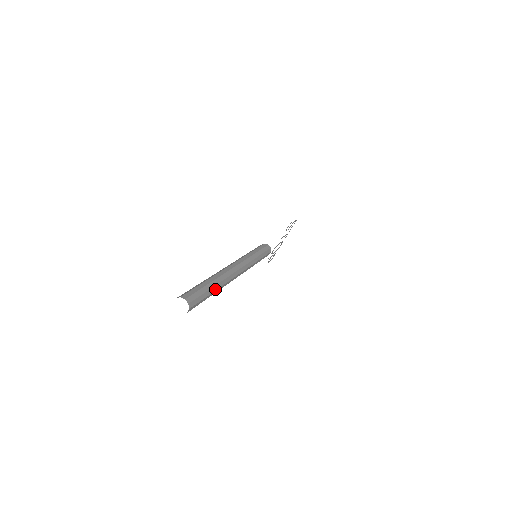
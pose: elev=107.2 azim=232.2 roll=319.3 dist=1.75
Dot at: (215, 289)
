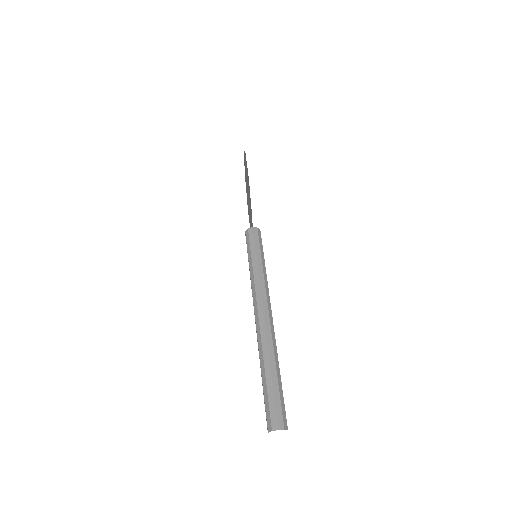
Dot at: (278, 369)
